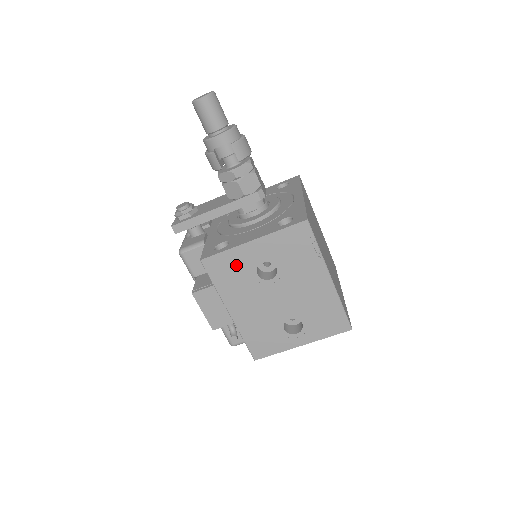
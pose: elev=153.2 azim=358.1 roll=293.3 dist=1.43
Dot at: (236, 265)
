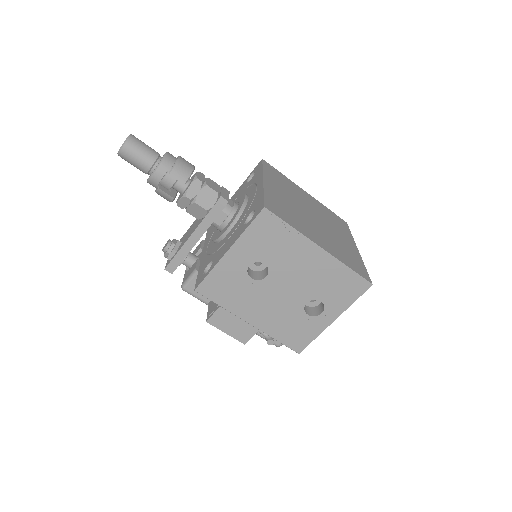
Dot at: (227, 279)
